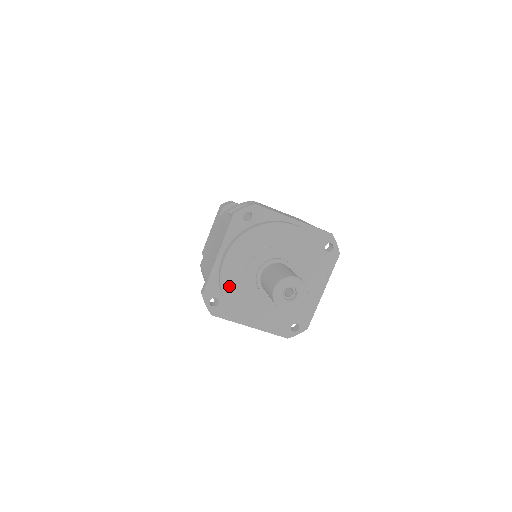
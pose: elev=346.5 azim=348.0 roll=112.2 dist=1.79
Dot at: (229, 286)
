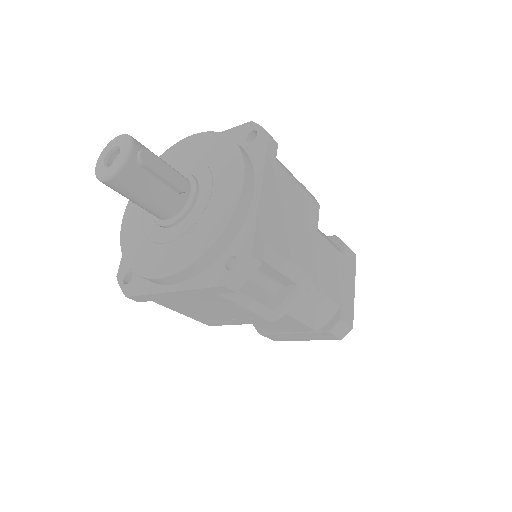
Dot at: (128, 241)
